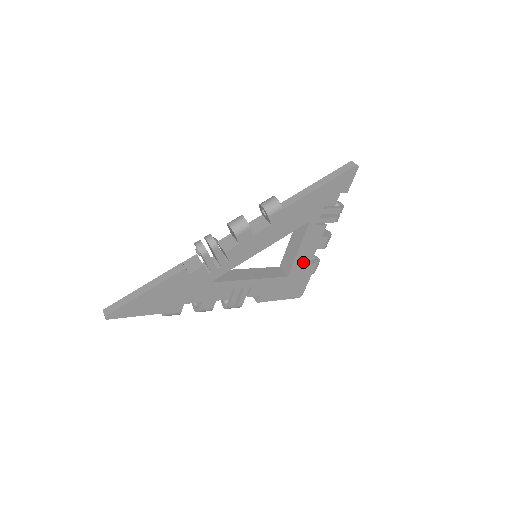
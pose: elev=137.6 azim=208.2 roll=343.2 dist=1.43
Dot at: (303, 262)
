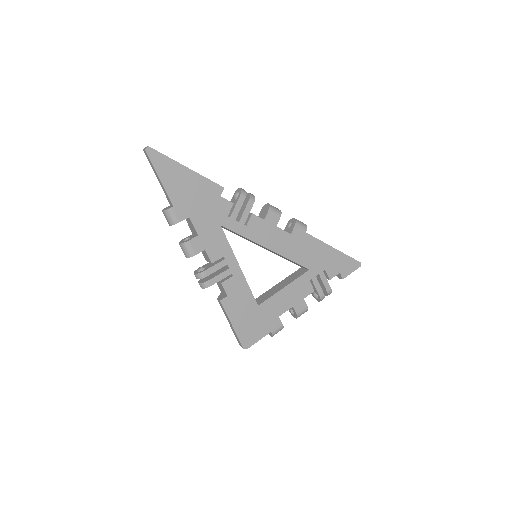
Dot at: (277, 307)
